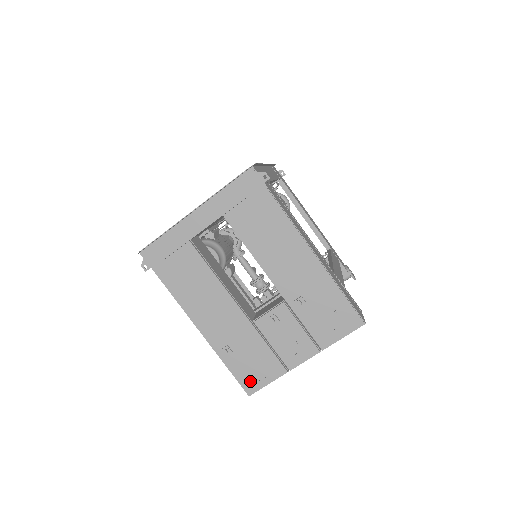
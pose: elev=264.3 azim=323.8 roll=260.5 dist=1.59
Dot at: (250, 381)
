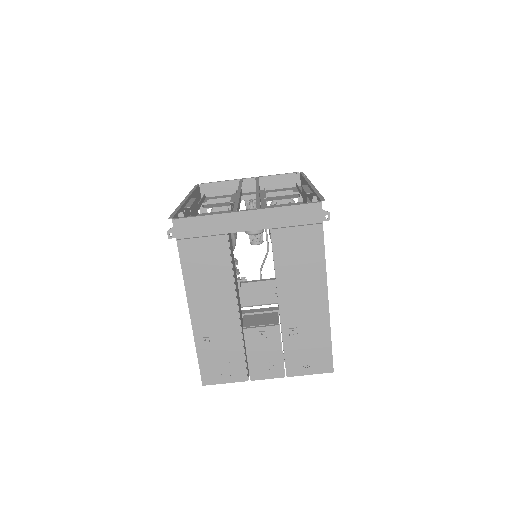
Dot at: (211, 374)
